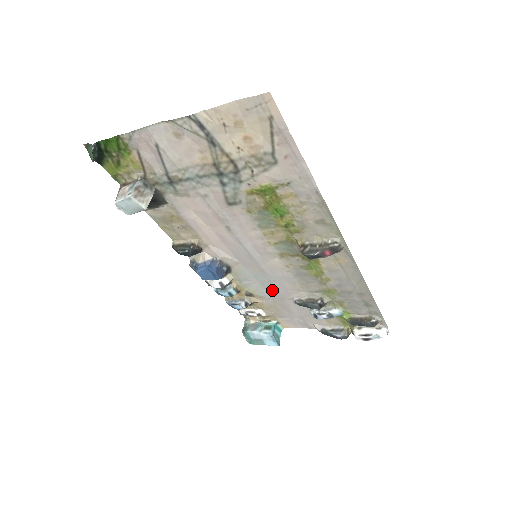
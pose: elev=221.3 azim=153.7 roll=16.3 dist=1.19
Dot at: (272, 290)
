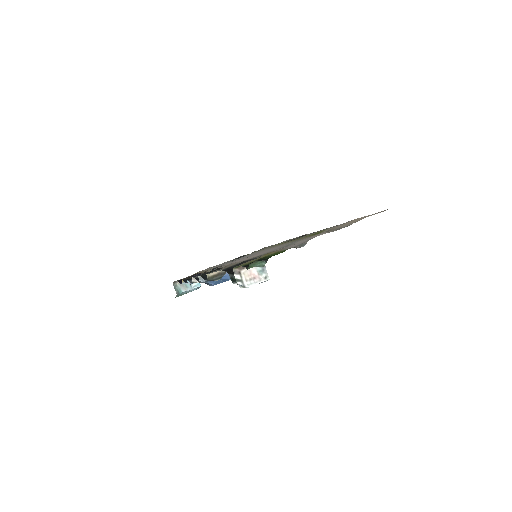
Dot at: occluded
